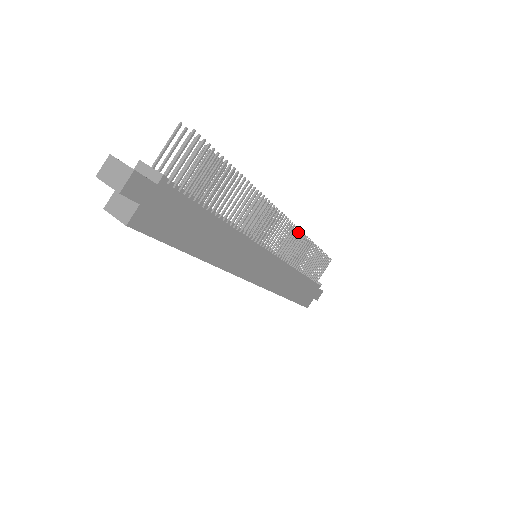
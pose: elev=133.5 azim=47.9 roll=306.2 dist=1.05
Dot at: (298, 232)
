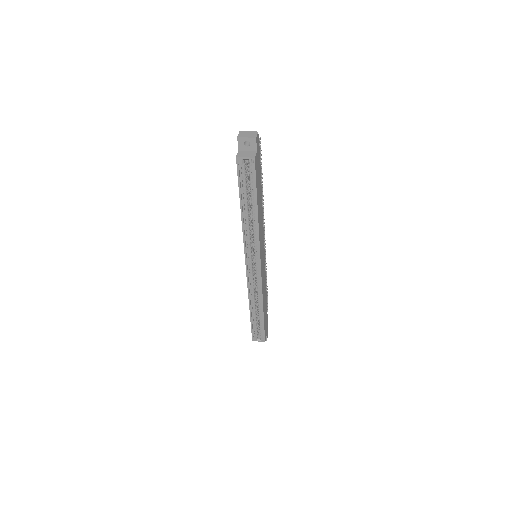
Dot at: (265, 256)
